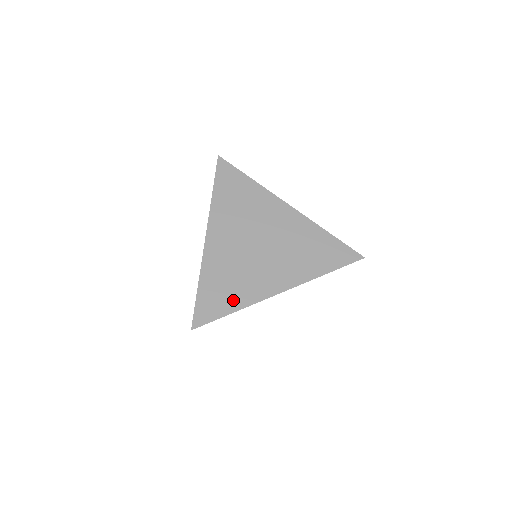
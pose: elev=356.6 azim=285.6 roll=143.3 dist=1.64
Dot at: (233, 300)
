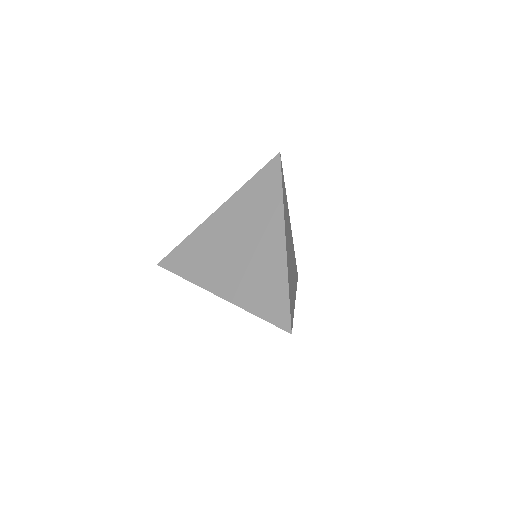
Dot at: (190, 270)
